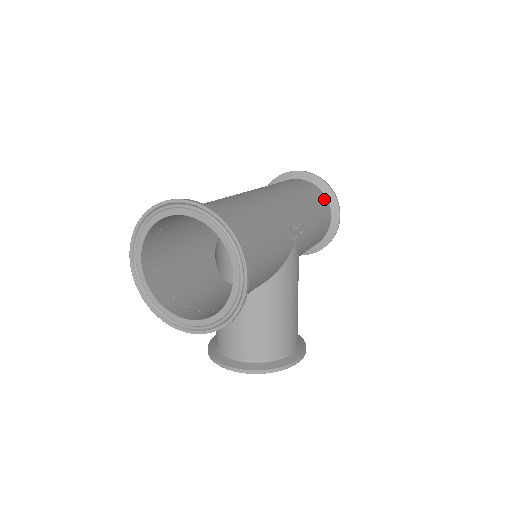
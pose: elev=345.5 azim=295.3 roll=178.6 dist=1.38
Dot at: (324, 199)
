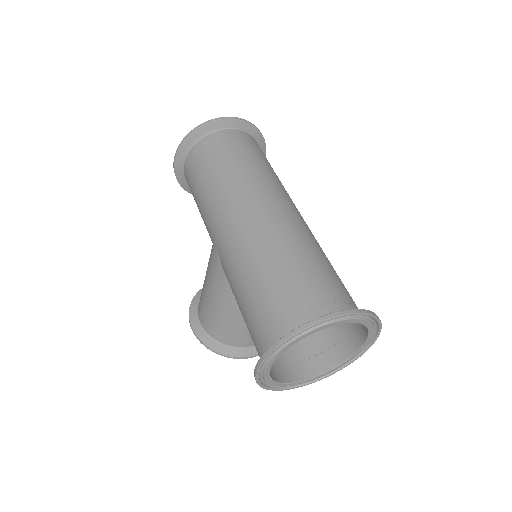
Dot at: occluded
